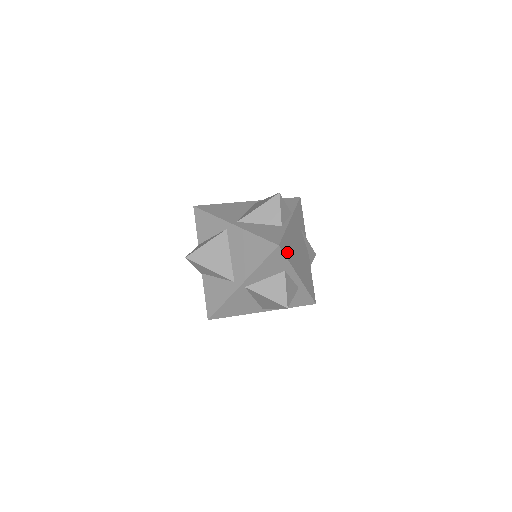
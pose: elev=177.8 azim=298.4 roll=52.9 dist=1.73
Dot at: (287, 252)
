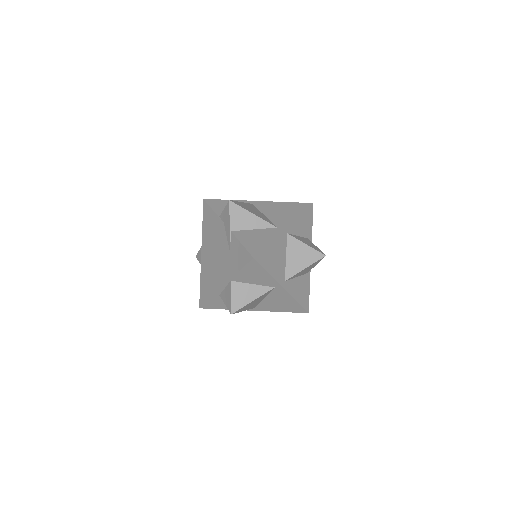
Dot at: occluded
